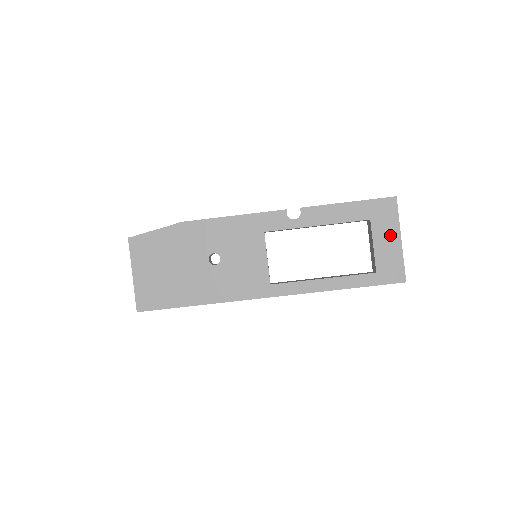
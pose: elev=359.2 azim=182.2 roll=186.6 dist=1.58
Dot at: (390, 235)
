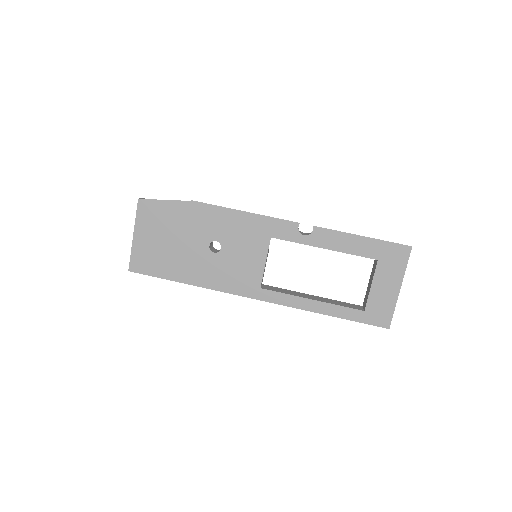
Dot at: (391, 281)
